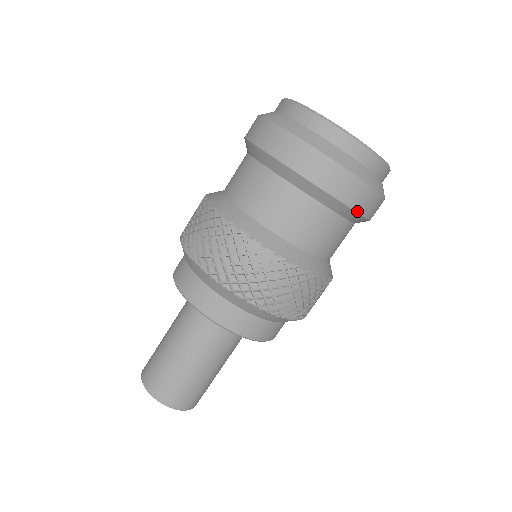
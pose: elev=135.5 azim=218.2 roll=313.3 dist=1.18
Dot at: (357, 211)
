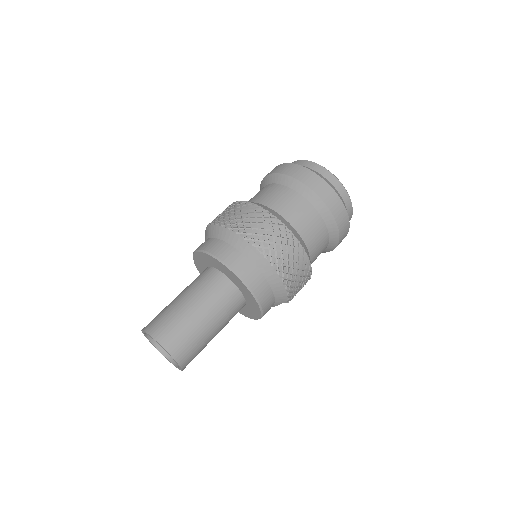
Dot at: (317, 194)
